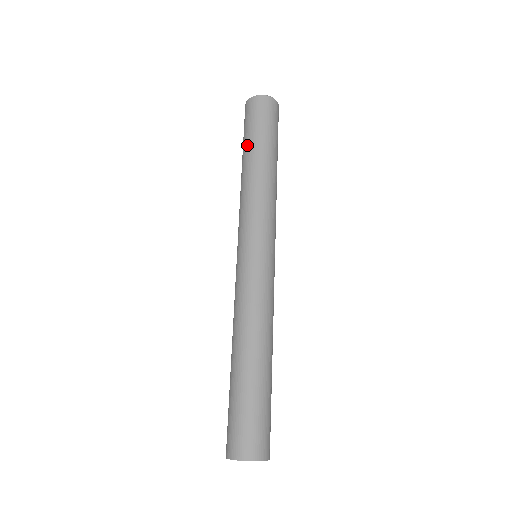
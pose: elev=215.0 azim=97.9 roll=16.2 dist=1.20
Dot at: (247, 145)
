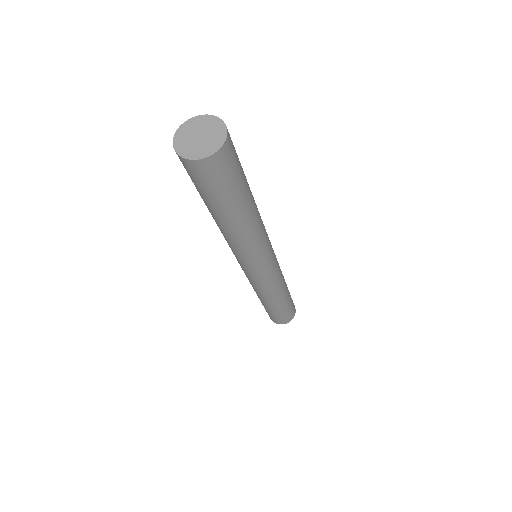
Dot at: occluded
